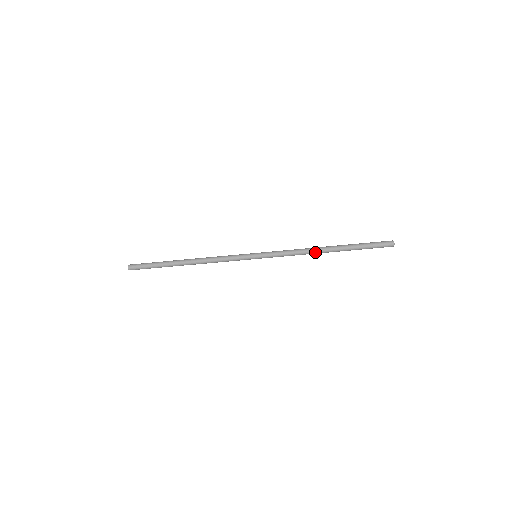
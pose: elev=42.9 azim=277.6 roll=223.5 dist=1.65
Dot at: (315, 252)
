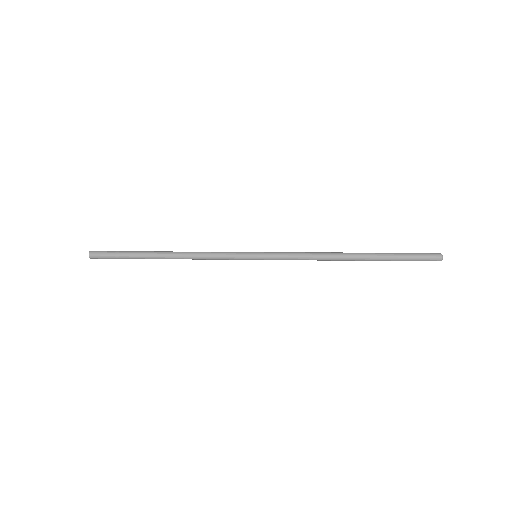
Dot at: (334, 260)
